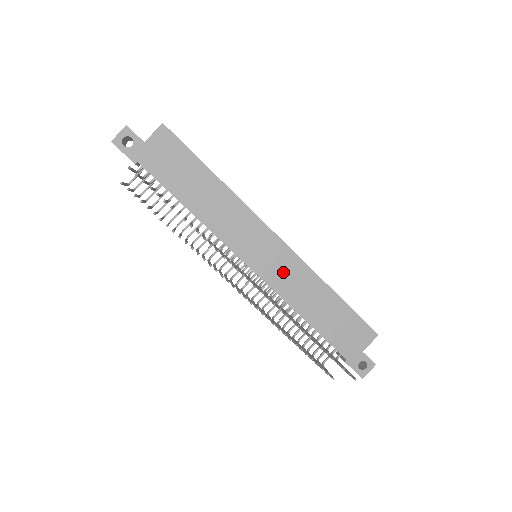
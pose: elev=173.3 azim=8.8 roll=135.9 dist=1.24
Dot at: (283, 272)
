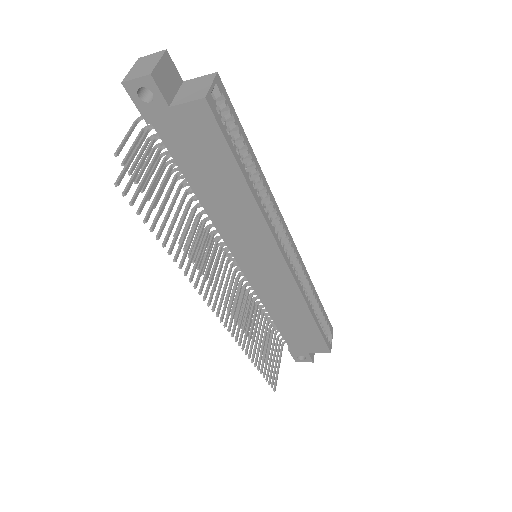
Dot at: (273, 286)
